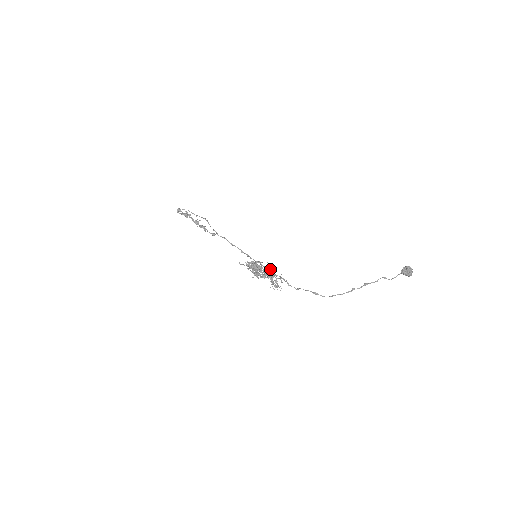
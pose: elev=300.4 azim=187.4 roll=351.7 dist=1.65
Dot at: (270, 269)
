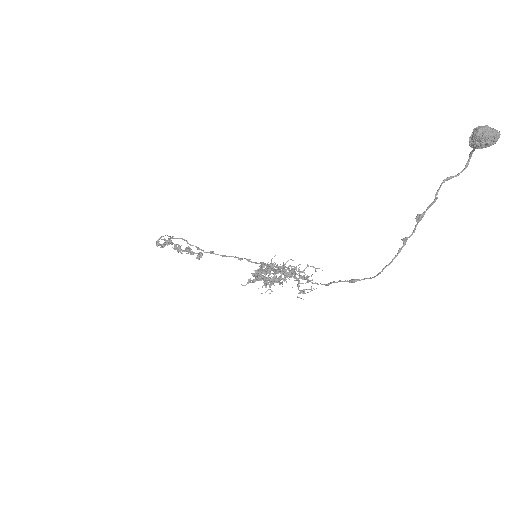
Dot at: (283, 264)
